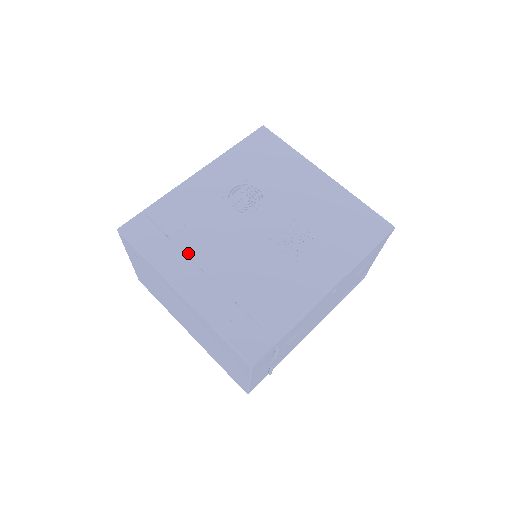
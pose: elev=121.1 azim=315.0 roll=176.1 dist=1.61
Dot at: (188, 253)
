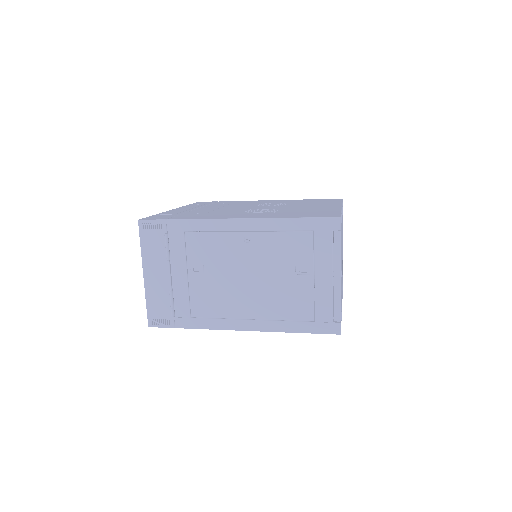
Dot at: (205, 206)
